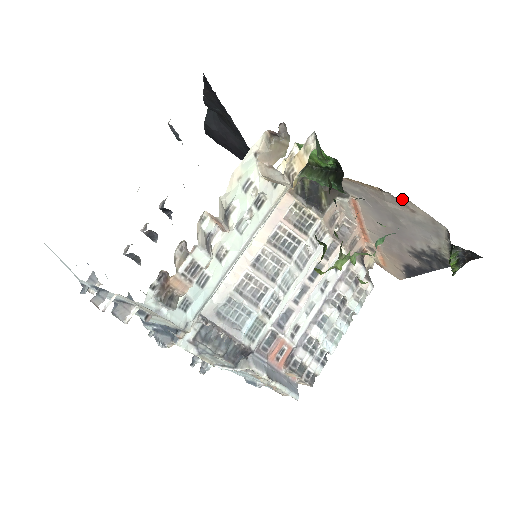
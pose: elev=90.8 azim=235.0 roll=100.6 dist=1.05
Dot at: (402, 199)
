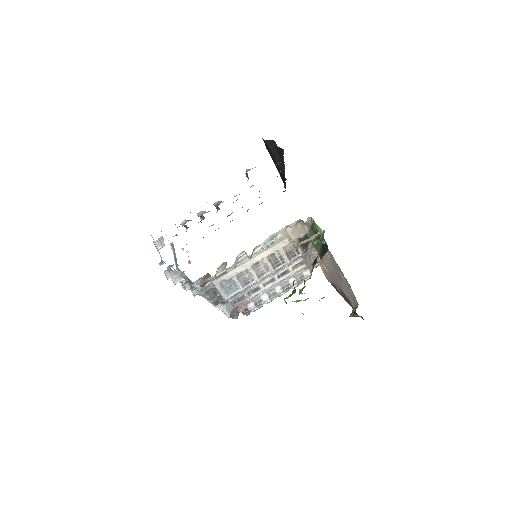
Dot at: (347, 281)
